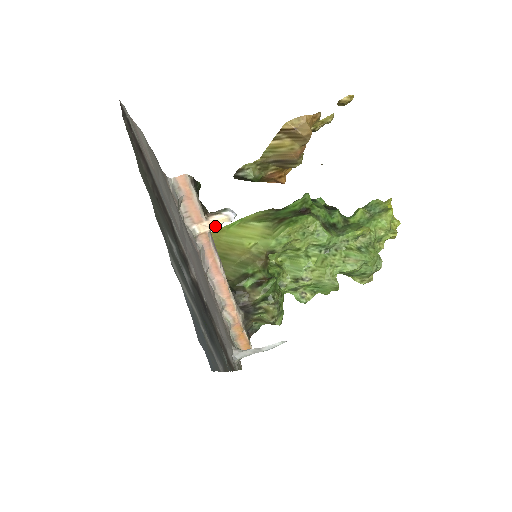
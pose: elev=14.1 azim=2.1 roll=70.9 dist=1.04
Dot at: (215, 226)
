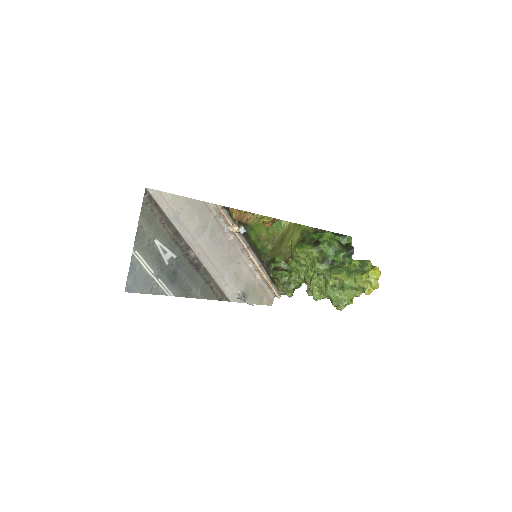
Dot at: occluded
